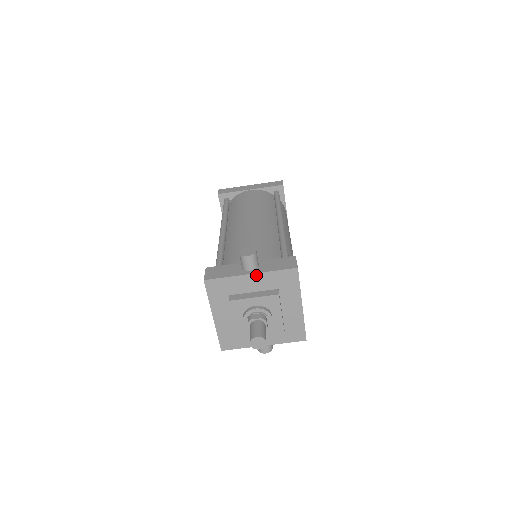
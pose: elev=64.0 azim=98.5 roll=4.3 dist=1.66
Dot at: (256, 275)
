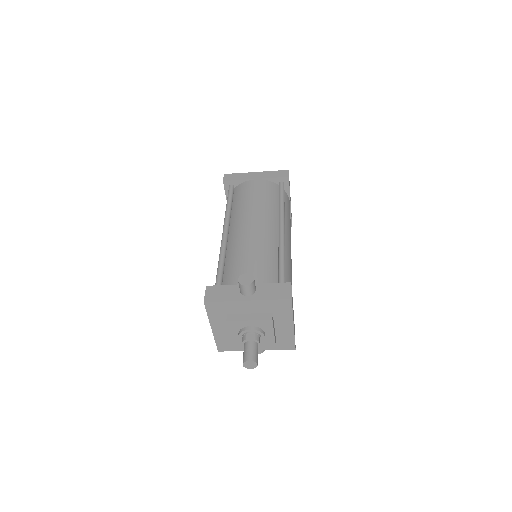
Dot at: (252, 302)
